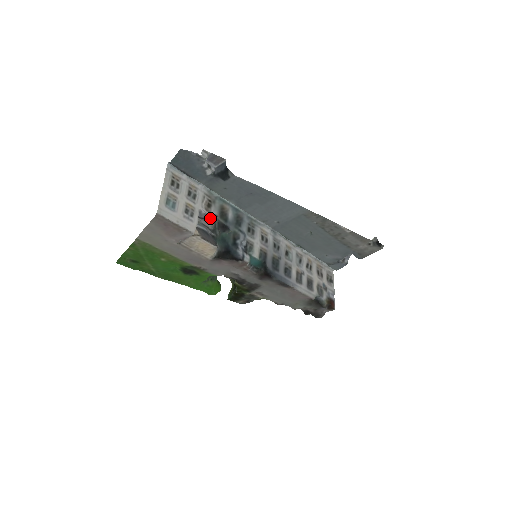
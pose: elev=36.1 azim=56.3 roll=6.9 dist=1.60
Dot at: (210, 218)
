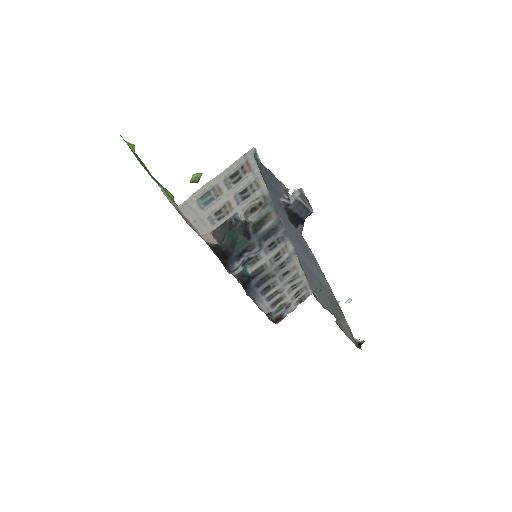
Dot at: occluded
